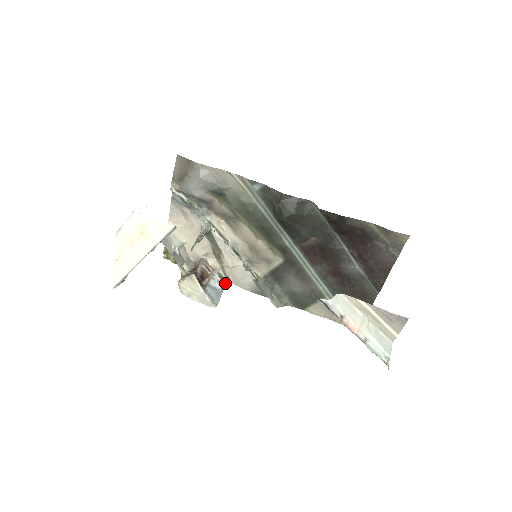
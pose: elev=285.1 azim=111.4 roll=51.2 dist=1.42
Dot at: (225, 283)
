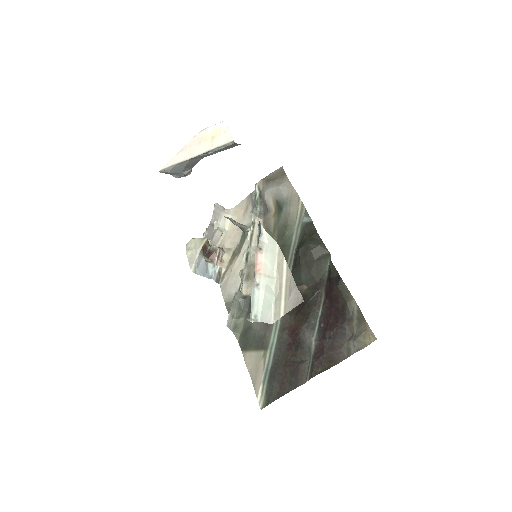
Dot at: (217, 279)
